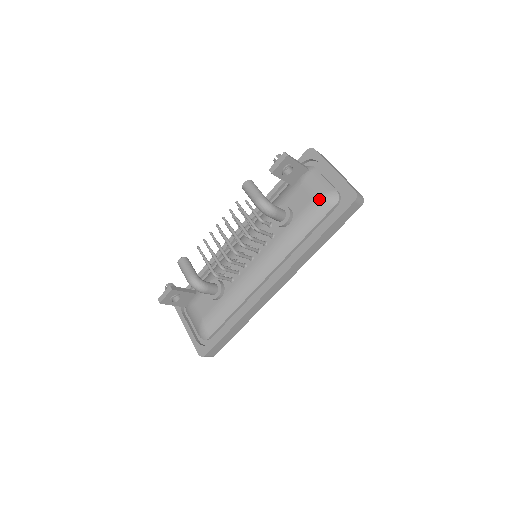
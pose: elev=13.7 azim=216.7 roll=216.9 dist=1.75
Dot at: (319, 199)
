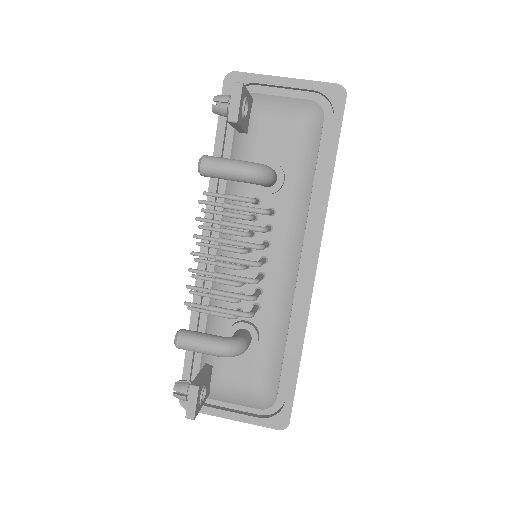
Dot at: (302, 123)
